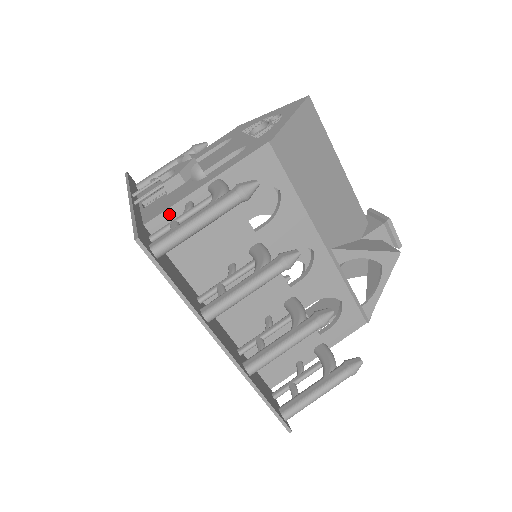
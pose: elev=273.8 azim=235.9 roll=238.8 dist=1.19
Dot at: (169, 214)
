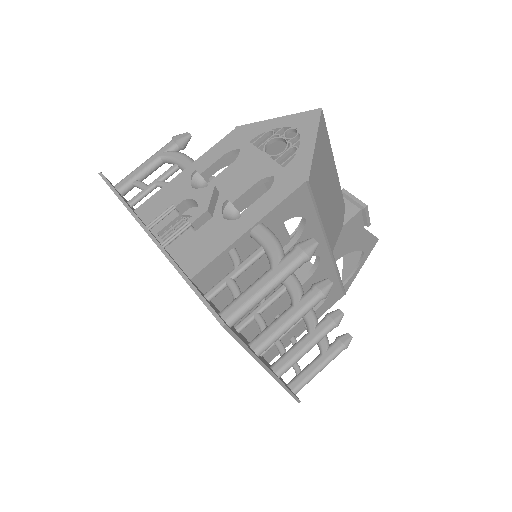
Dot at: (213, 264)
